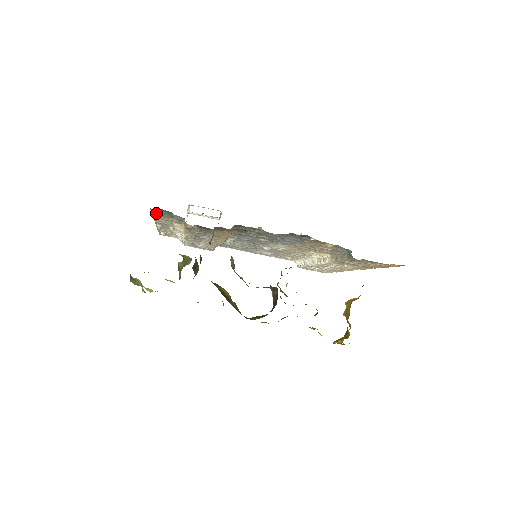
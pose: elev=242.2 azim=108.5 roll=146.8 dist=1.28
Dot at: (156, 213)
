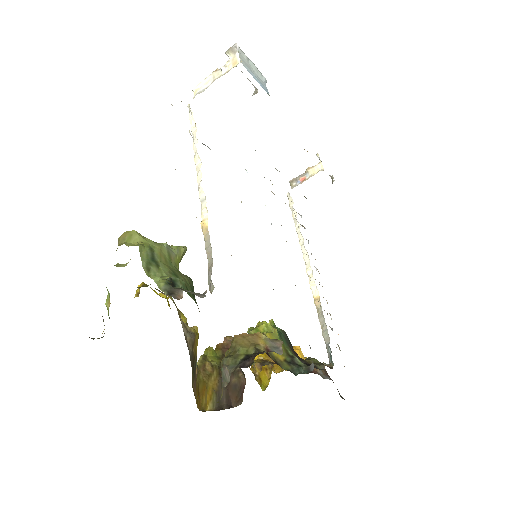
Dot at: occluded
